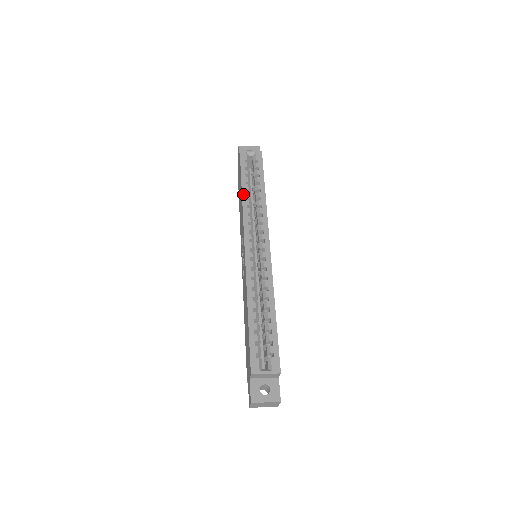
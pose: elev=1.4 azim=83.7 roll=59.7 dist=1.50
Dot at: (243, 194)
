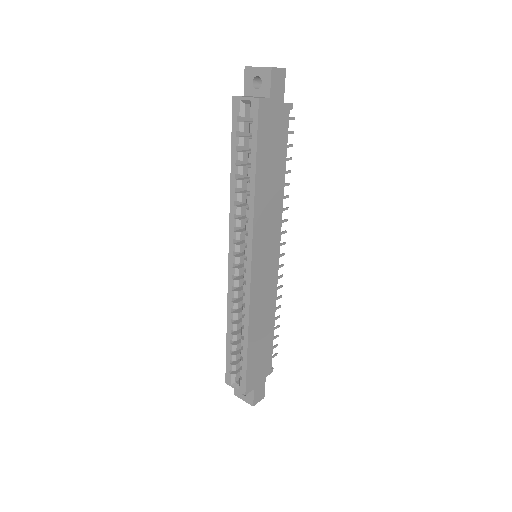
Dot at: (231, 182)
